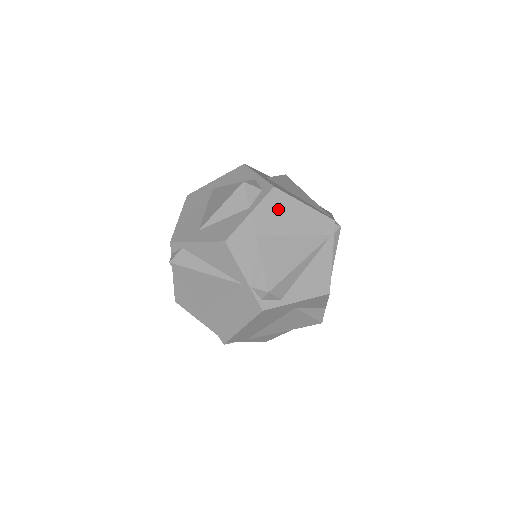
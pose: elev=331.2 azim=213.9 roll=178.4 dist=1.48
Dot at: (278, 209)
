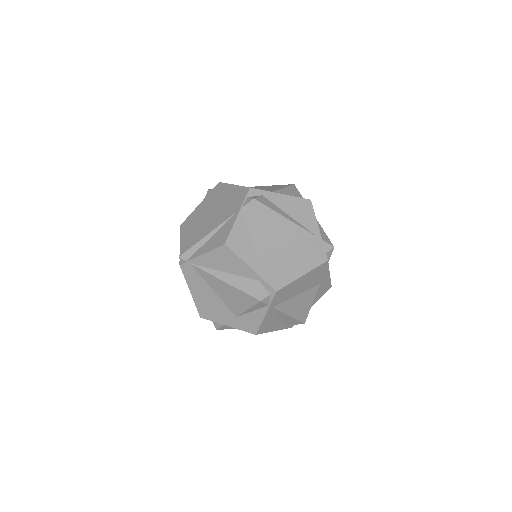
Dot at: occluded
